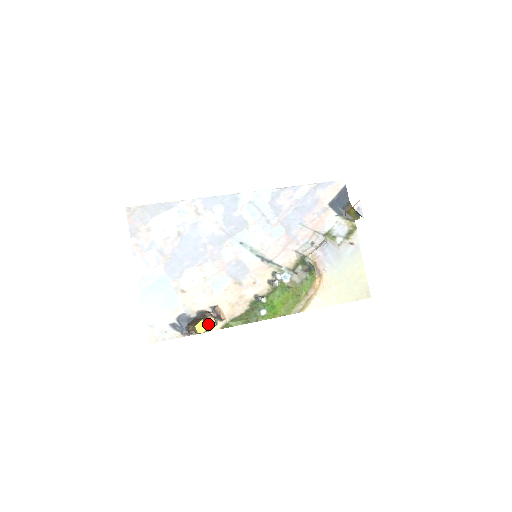
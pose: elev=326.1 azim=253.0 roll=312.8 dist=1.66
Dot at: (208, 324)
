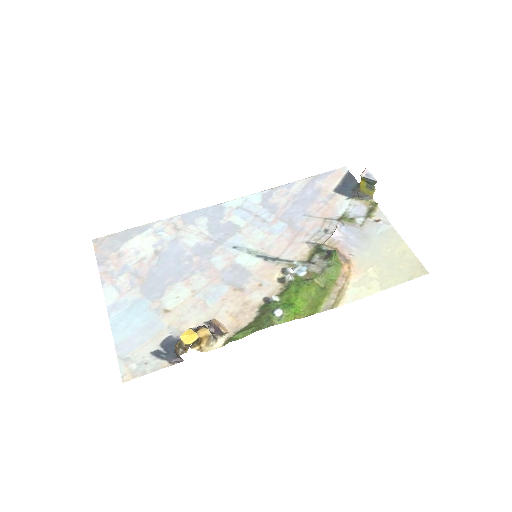
Dot at: (201, 336)
